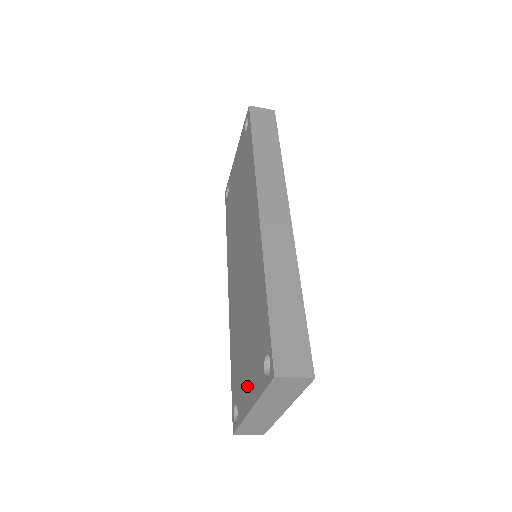
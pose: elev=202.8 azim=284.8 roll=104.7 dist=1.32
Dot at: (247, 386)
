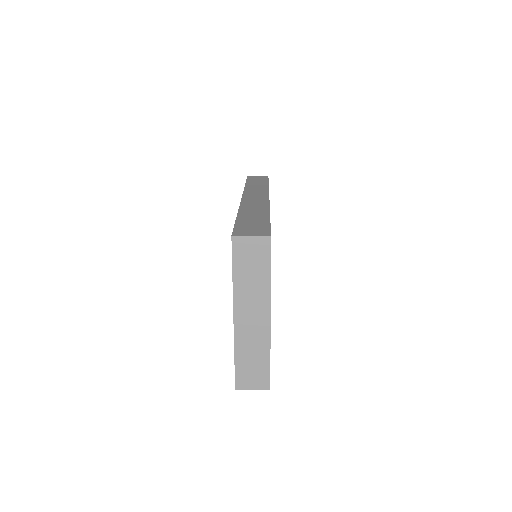
Dot at: occluded
